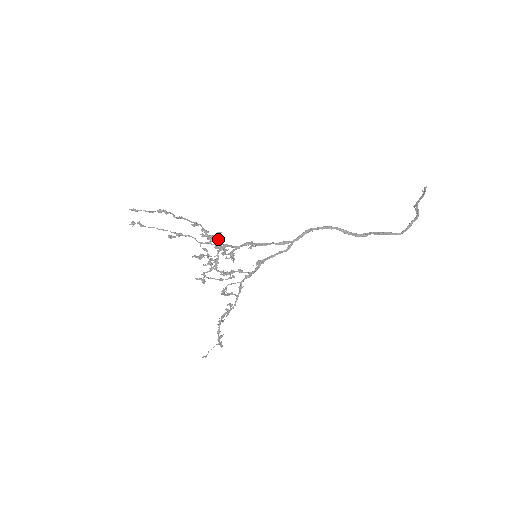
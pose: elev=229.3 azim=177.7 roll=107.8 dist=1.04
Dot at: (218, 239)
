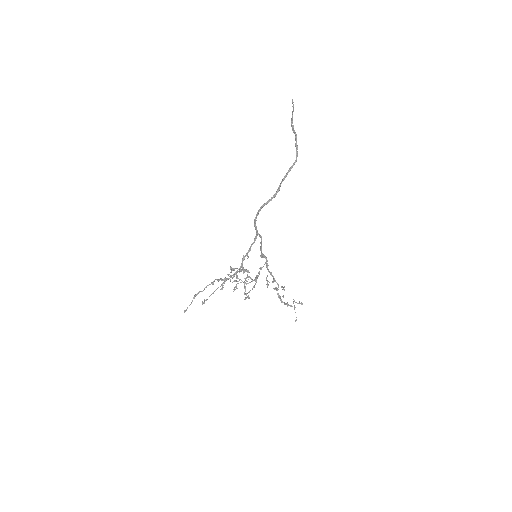
Dot at: occluded
